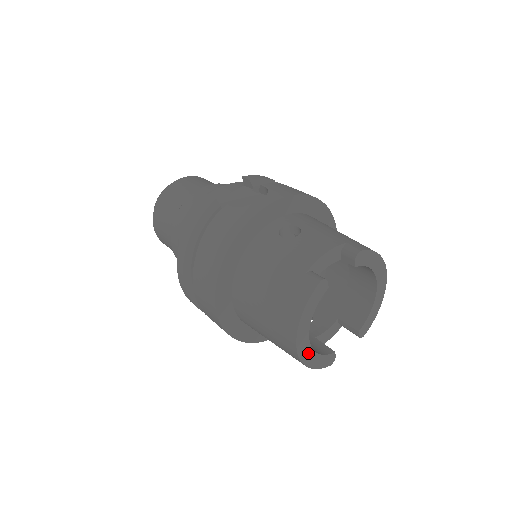
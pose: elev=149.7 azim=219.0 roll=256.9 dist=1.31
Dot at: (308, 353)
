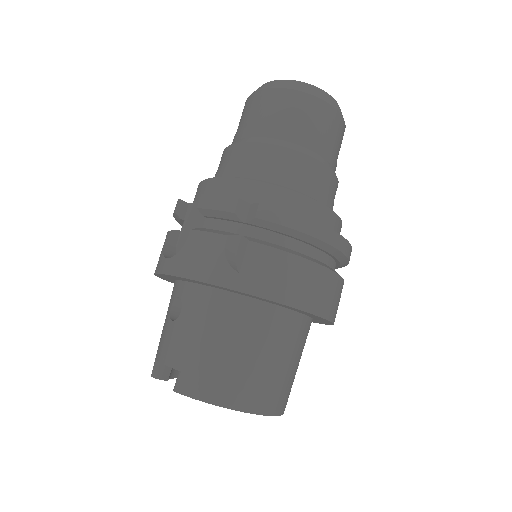
Dot at: occluded
